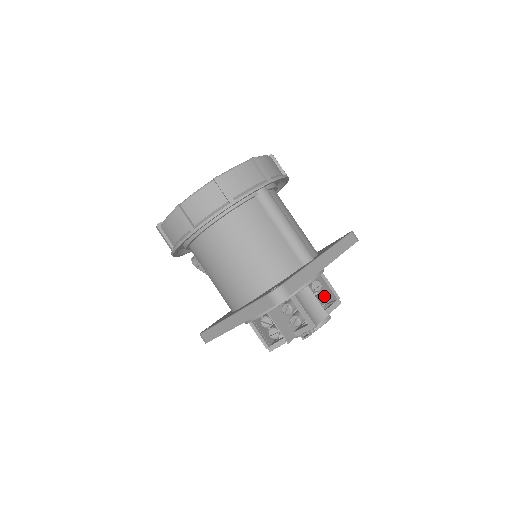
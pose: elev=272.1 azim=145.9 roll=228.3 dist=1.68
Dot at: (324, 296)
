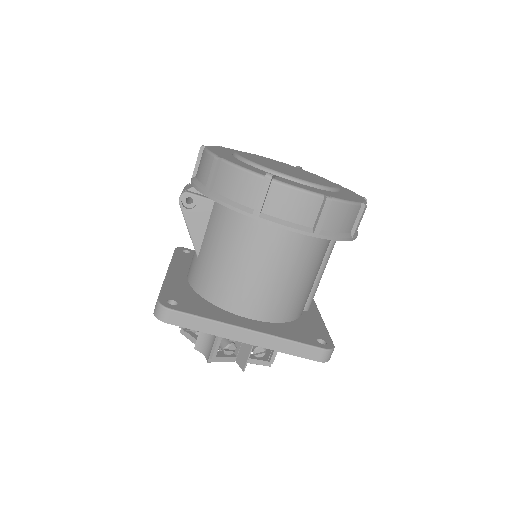
Dot at: occluded
